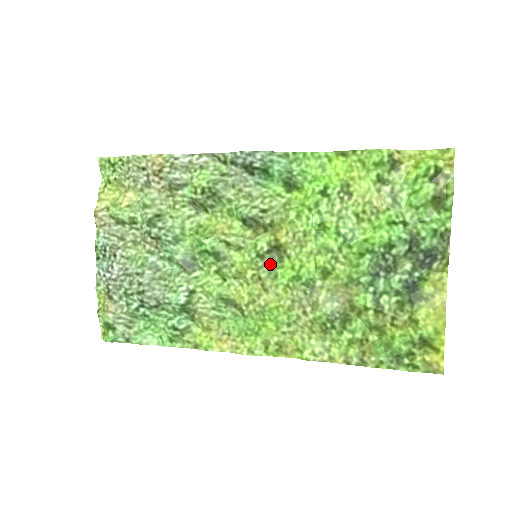
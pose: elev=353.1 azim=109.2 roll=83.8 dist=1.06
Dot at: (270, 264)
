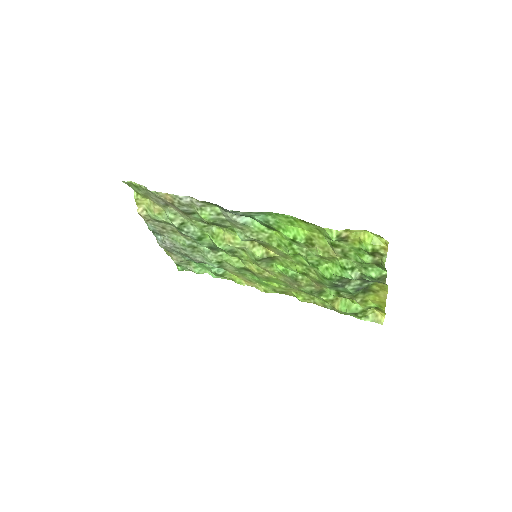
Dot at: (266, 262)
